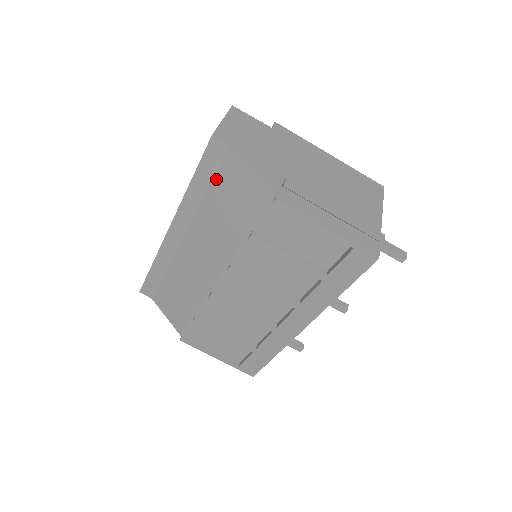
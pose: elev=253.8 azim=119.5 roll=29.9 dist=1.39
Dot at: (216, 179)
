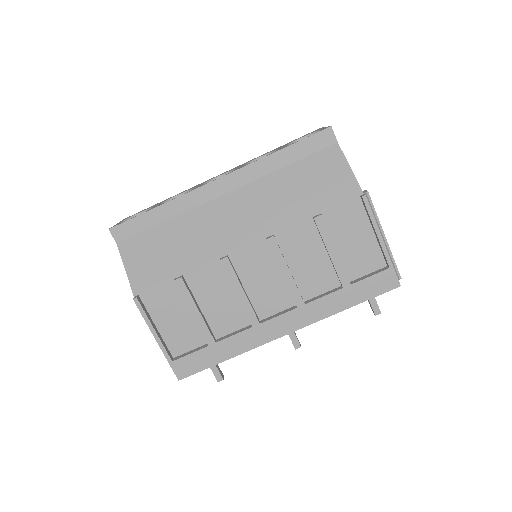
Dot at: (305, 161)
